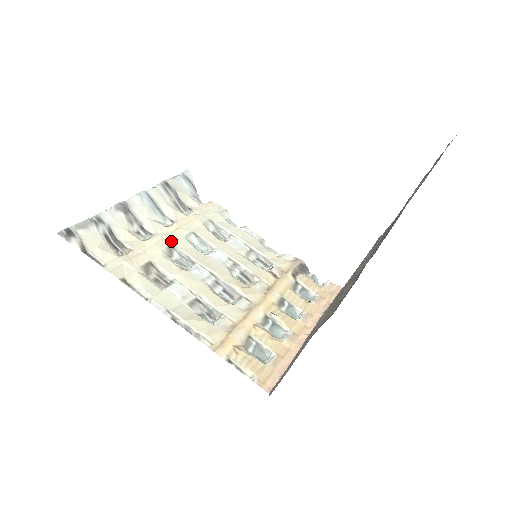
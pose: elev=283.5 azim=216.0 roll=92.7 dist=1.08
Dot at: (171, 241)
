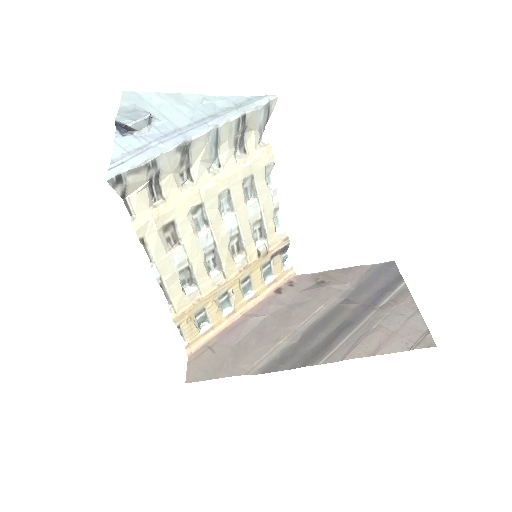
Dot at: (204, 198)
